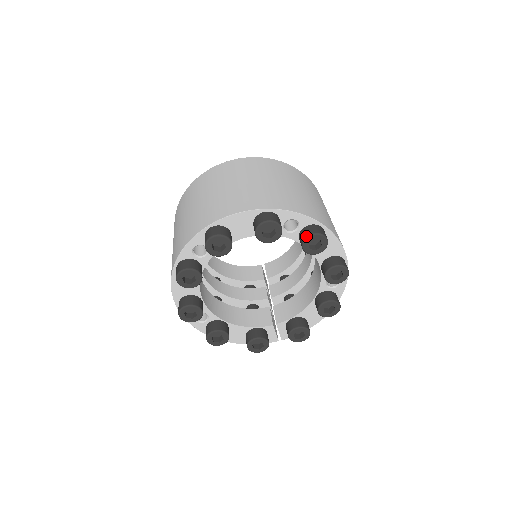
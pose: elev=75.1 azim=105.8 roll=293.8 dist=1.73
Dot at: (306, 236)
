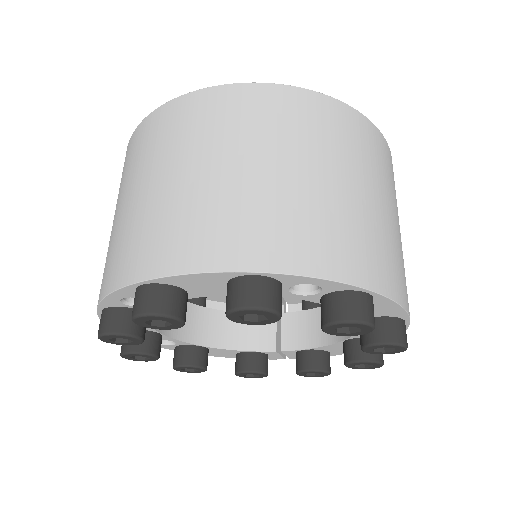
Dot at: (331, 320)
